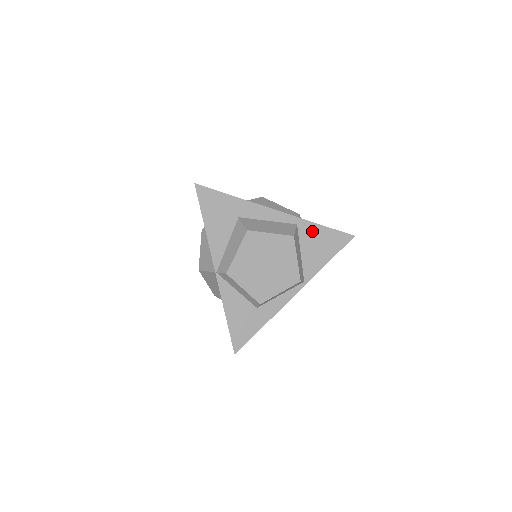
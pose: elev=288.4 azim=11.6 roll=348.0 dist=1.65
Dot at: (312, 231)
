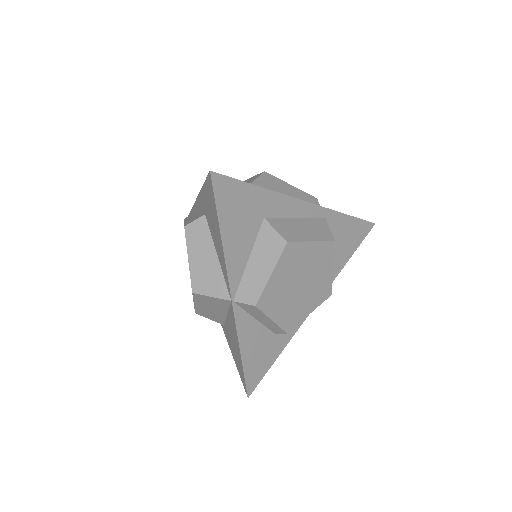
Dot at: (339, 224)
